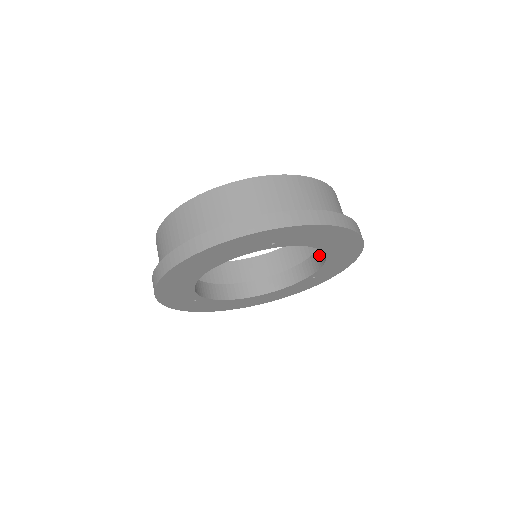
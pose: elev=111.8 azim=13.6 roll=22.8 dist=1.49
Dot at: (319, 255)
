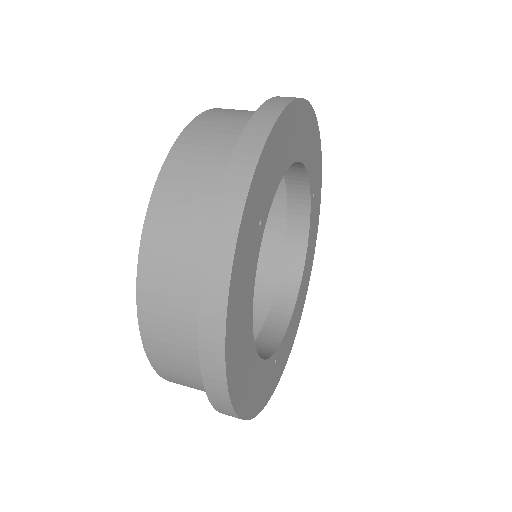
Dot at: (291, 173)
